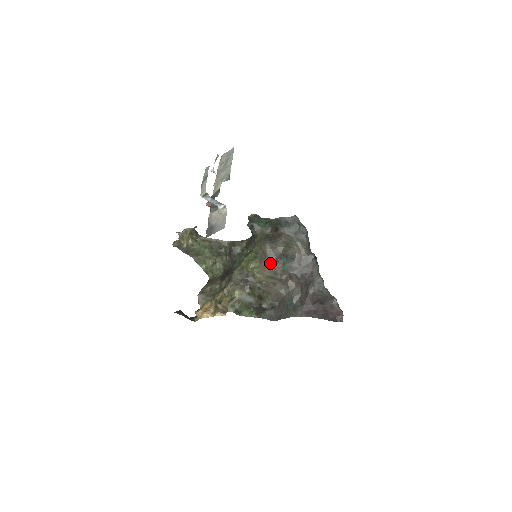
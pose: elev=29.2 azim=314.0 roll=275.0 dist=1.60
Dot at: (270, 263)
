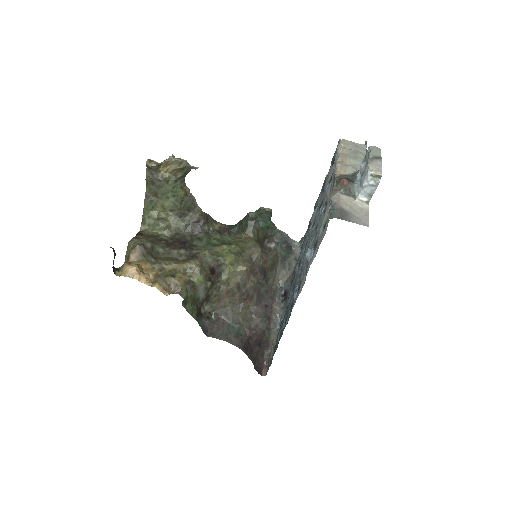
Dot at: (251, 271)
